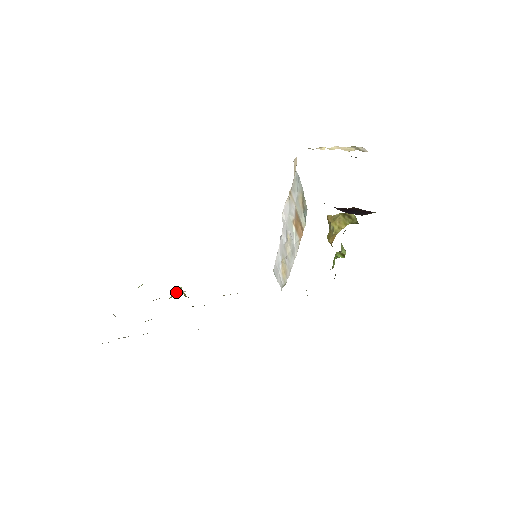
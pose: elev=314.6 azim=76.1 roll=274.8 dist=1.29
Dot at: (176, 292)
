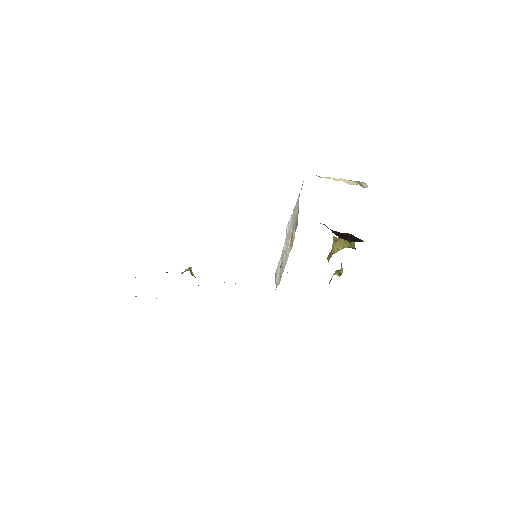
Dot at: (186, 270)
